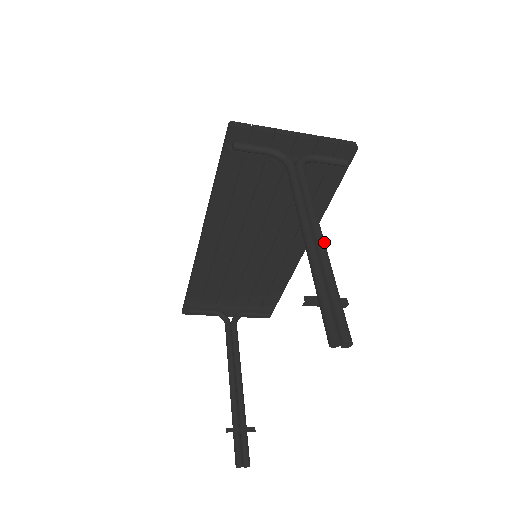
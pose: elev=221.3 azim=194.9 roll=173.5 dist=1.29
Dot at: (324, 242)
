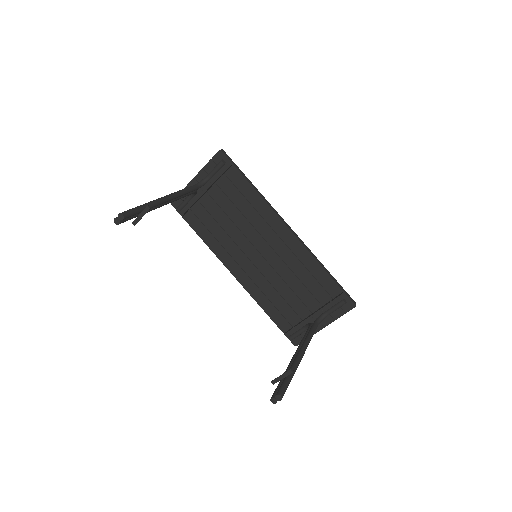
Dot at: (162, 197)
